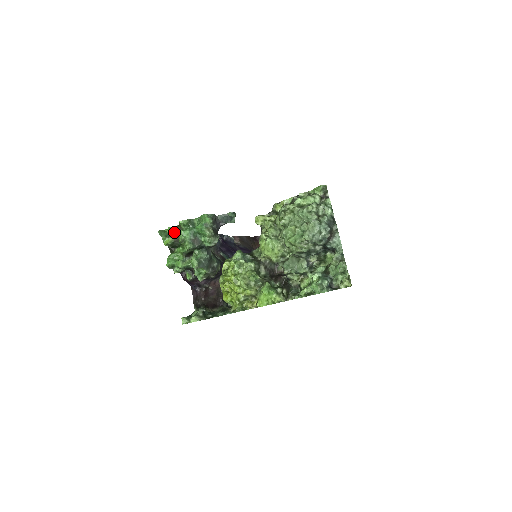
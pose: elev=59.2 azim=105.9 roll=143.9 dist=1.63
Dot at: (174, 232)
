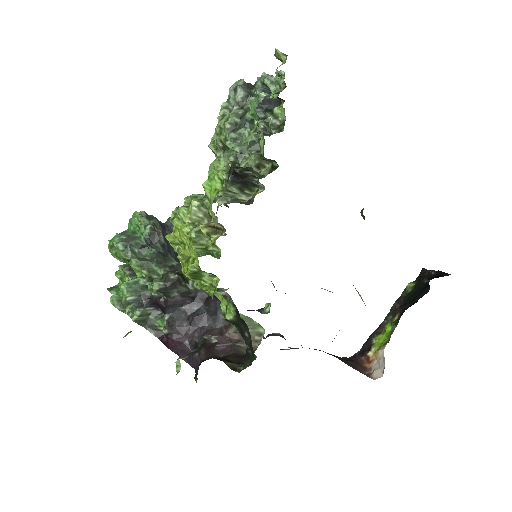
Dot at: occluded
